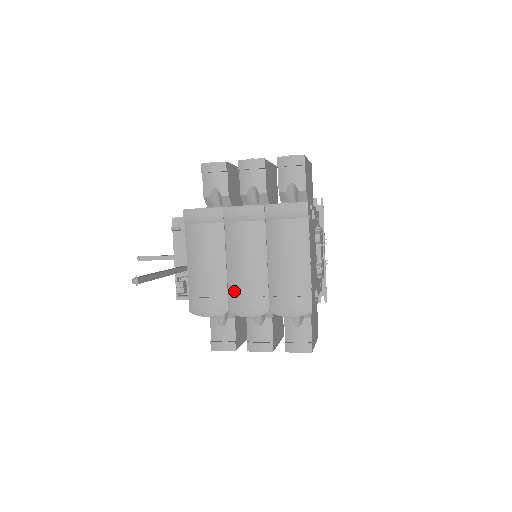
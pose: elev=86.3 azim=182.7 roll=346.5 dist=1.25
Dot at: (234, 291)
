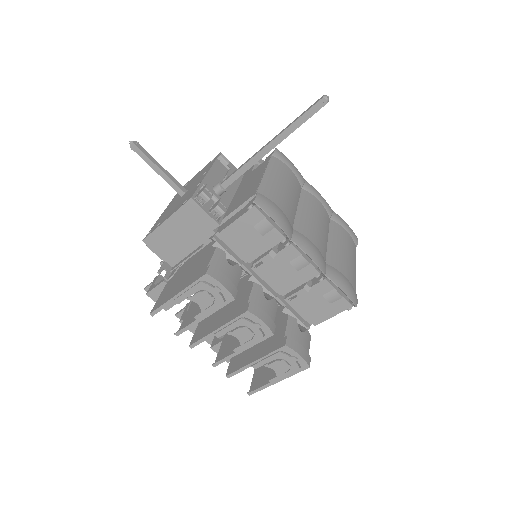
Dot at: (301, 230)
